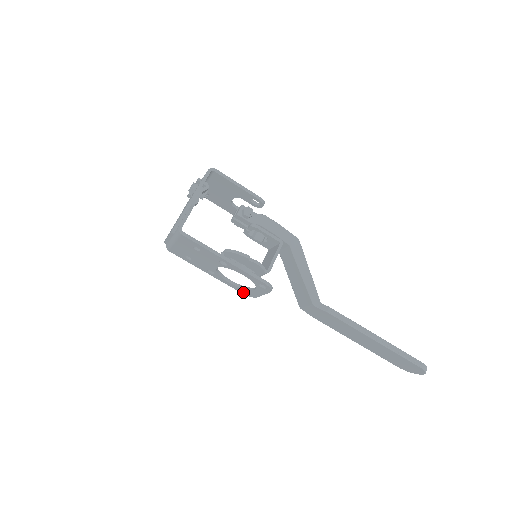
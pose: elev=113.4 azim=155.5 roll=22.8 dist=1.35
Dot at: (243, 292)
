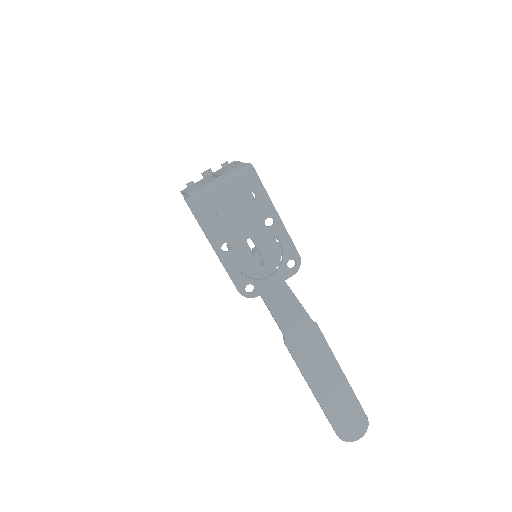
Dot at: (243, 288)
